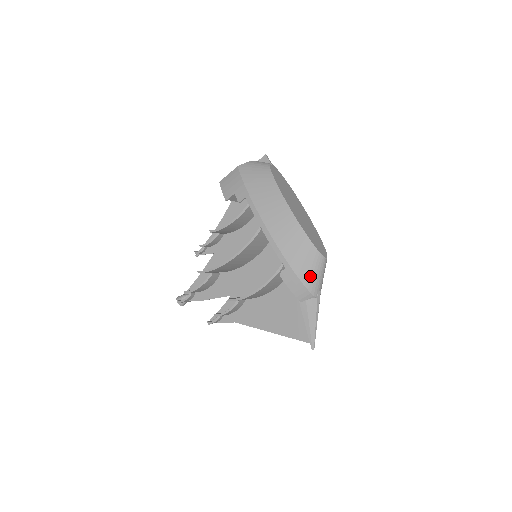
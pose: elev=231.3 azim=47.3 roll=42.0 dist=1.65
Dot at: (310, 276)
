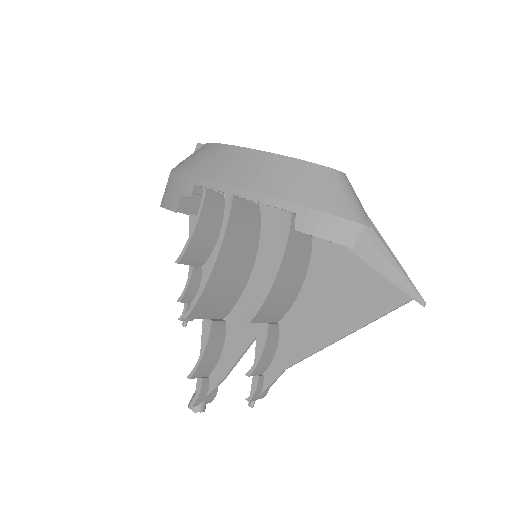
Dot at: (338, 201)
